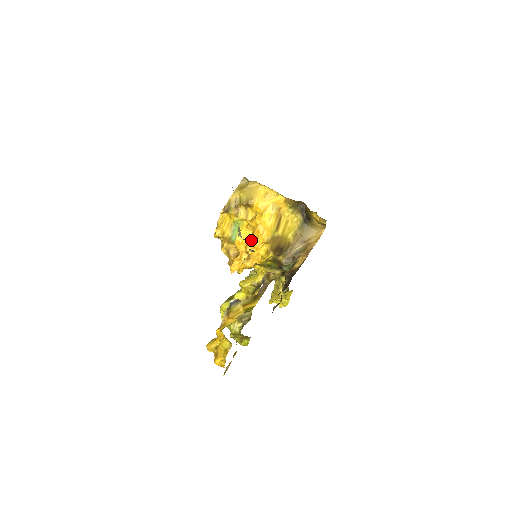
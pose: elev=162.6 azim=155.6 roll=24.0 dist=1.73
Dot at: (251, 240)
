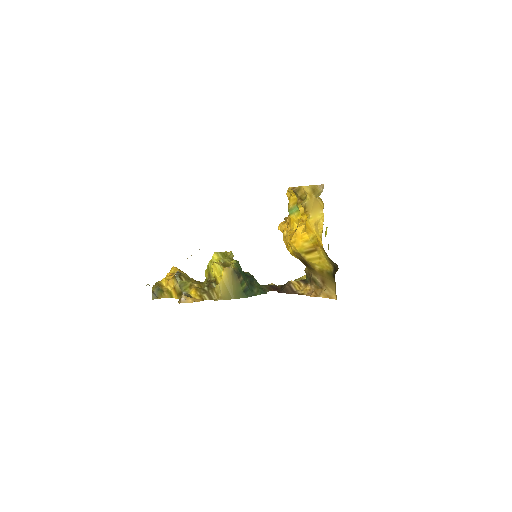
Dot at: (289, 233)
